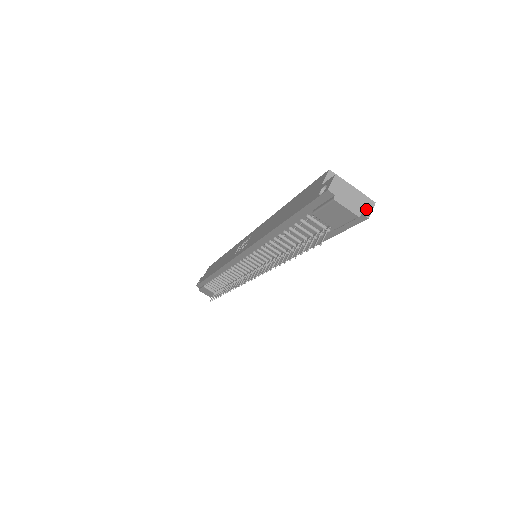
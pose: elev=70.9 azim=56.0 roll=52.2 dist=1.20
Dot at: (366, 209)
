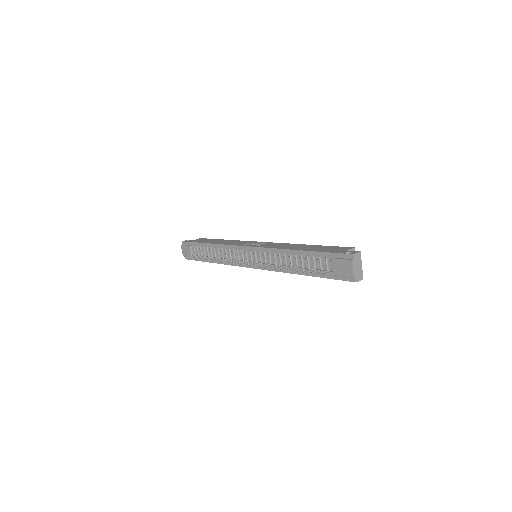
Dot at: (359, 278)
